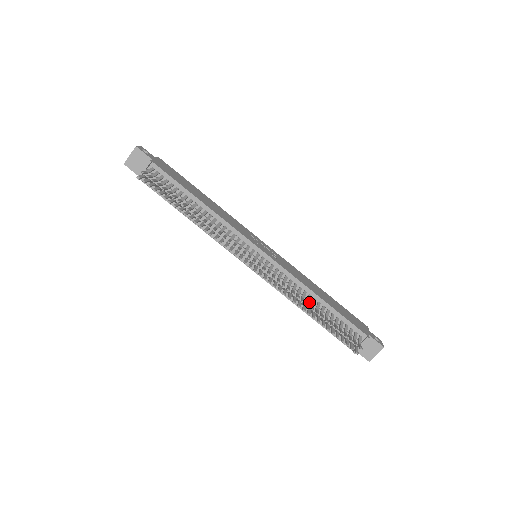
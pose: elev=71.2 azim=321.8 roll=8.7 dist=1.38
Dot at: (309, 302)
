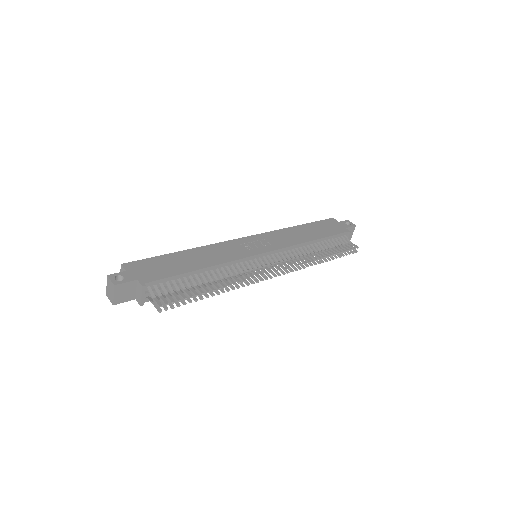
Dot at: occluded
